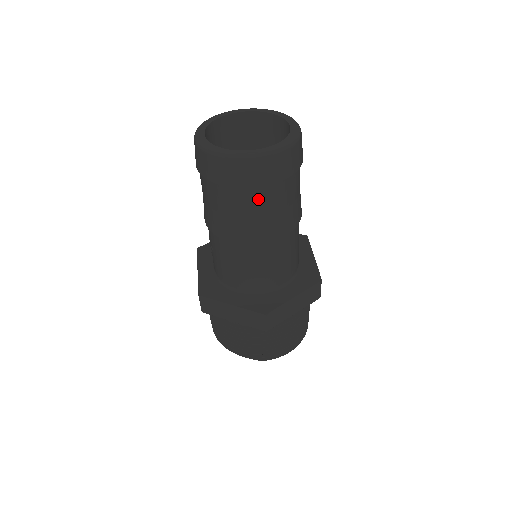
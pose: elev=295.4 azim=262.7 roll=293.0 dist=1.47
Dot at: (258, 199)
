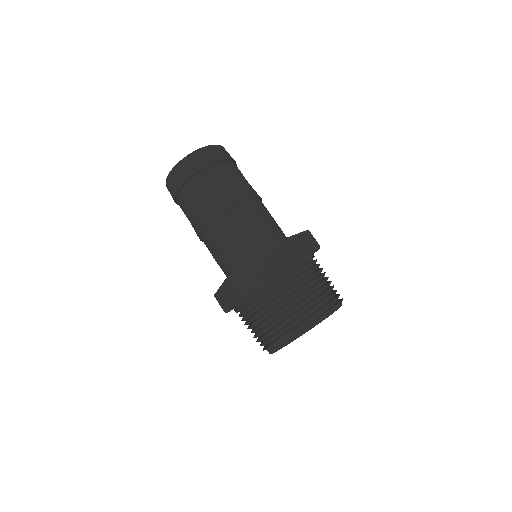
Dot at: (220, 173)
